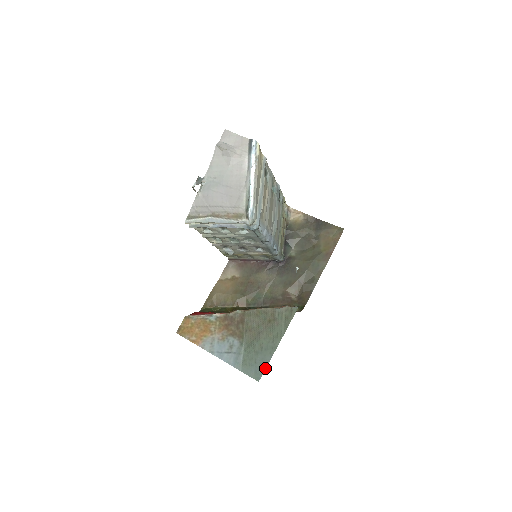
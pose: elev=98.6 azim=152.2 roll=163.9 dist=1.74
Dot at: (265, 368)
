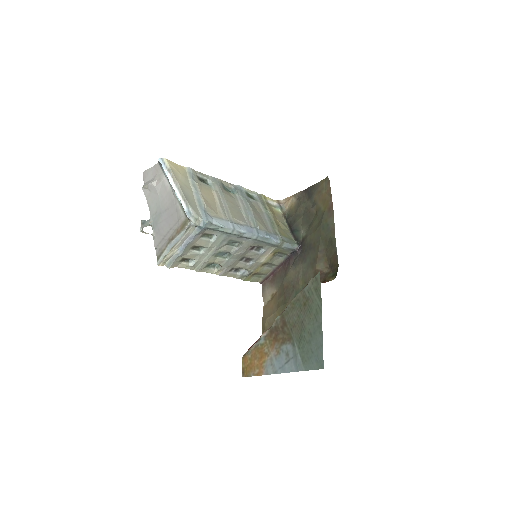
Dot at: (322, 351)
